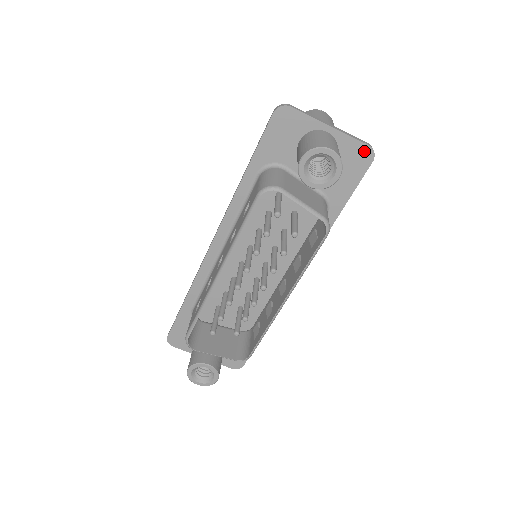
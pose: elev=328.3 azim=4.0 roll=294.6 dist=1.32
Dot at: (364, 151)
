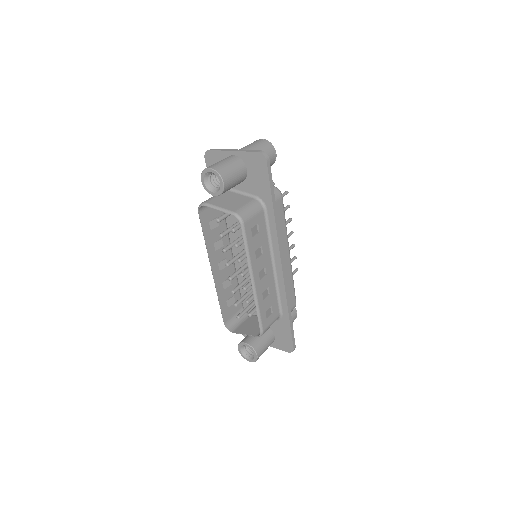
Dot at: (258, 157)
